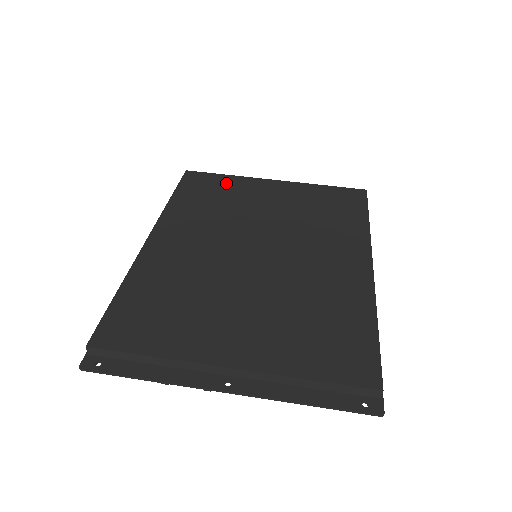
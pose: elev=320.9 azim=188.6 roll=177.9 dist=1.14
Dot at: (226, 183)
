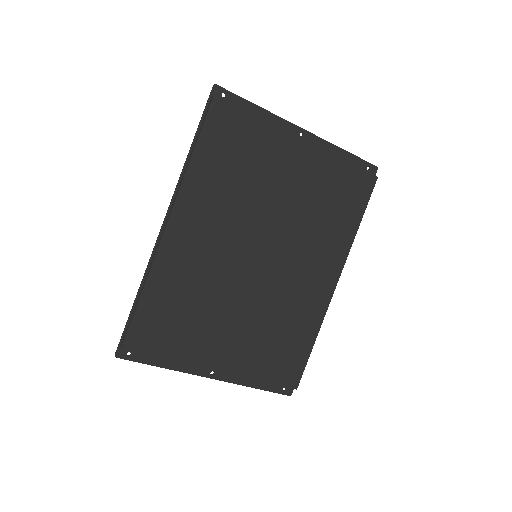
Dot at: (253, 137)
